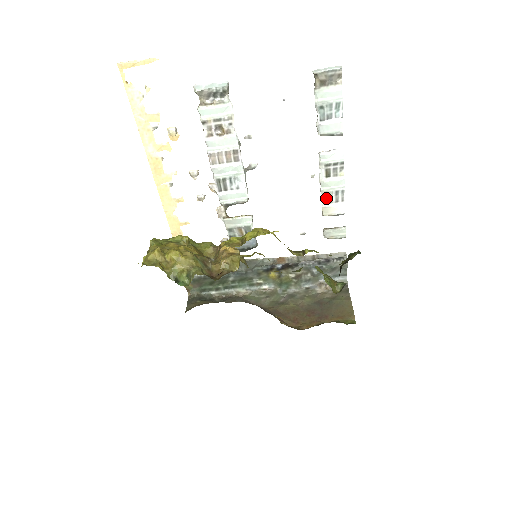
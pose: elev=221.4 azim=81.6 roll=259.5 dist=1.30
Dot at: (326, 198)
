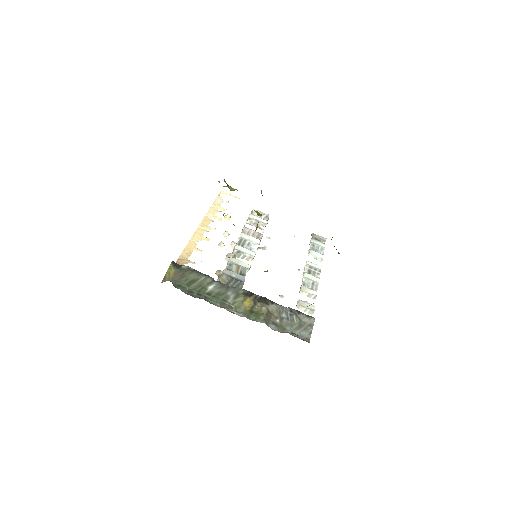
Dot at: (305, 284)
